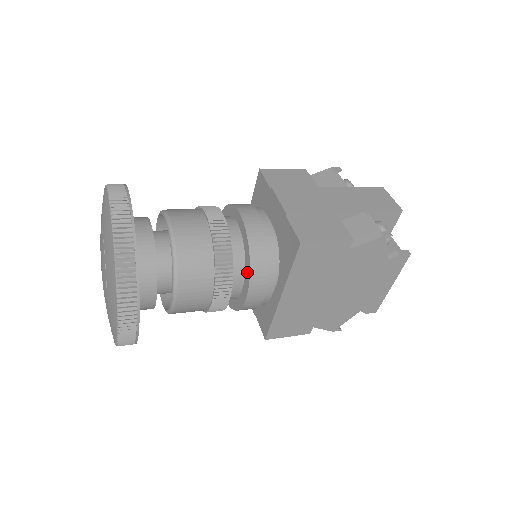
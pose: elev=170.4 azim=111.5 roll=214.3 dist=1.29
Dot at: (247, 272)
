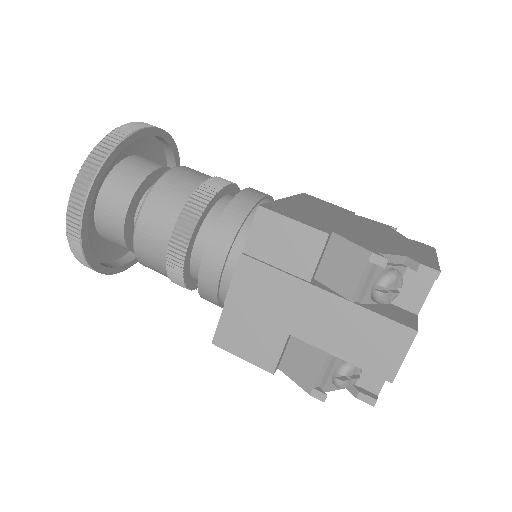
Dot at: occluded
